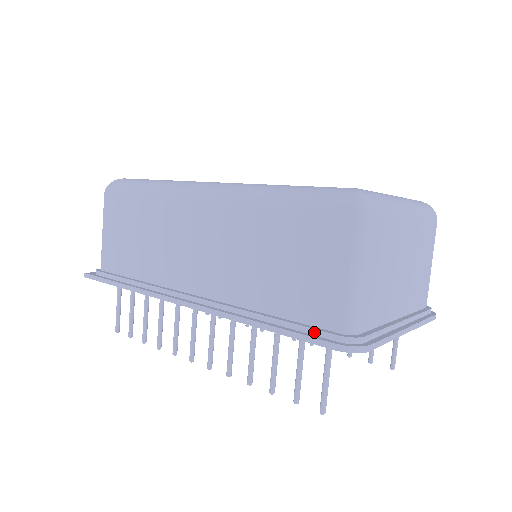
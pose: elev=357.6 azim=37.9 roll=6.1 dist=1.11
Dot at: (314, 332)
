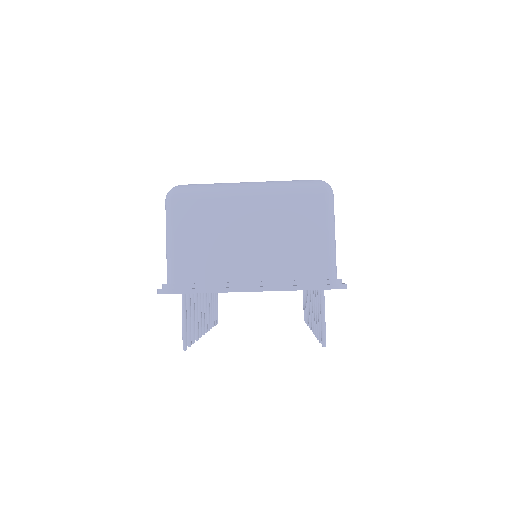
Dot at: occluded
